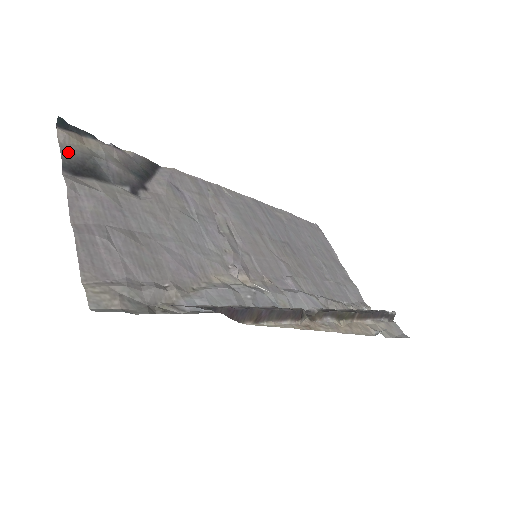
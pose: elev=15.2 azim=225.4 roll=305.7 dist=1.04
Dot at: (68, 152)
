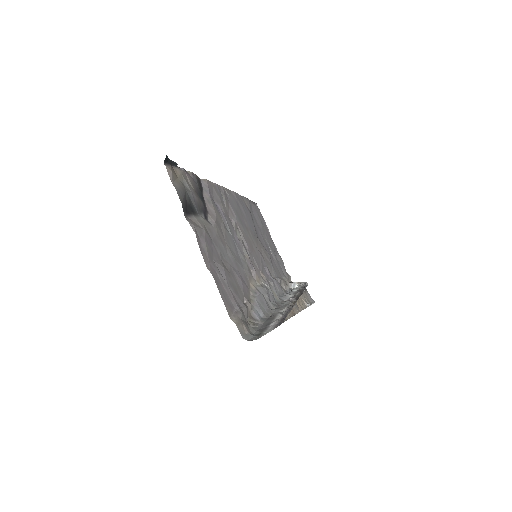
Dot at: (179, 193)
